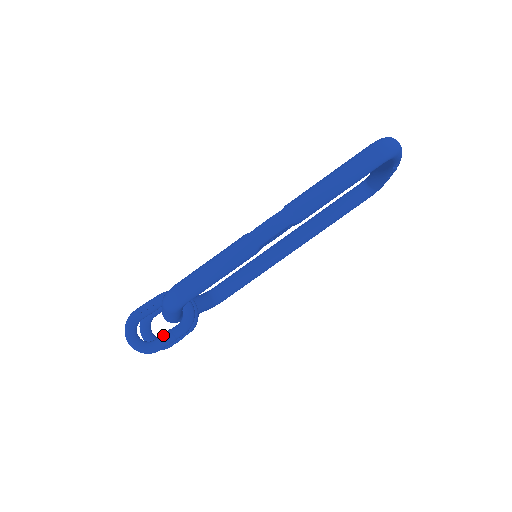
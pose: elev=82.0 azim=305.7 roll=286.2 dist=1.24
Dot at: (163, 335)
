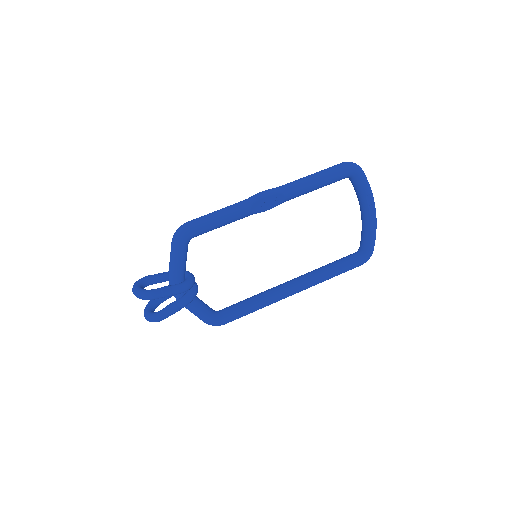
Dot at: (162, 287)
